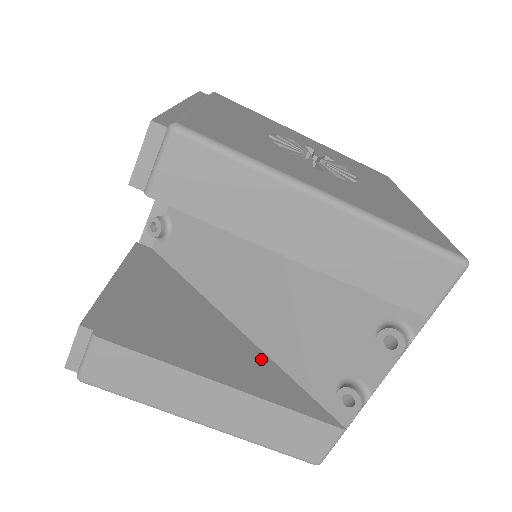
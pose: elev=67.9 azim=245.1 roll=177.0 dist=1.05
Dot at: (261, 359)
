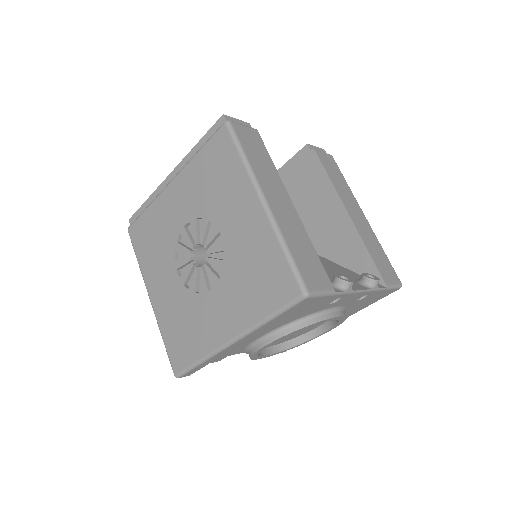
Dot at: occluded
